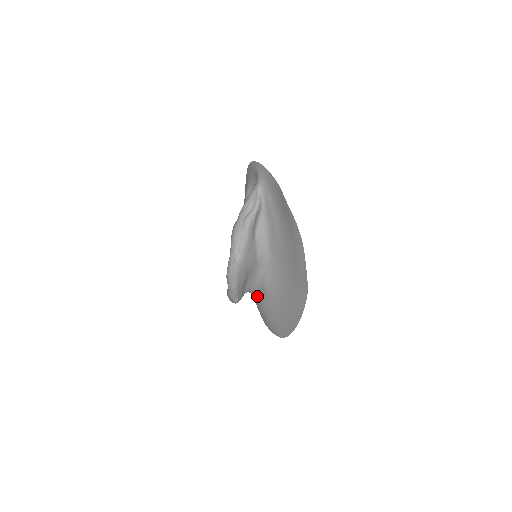
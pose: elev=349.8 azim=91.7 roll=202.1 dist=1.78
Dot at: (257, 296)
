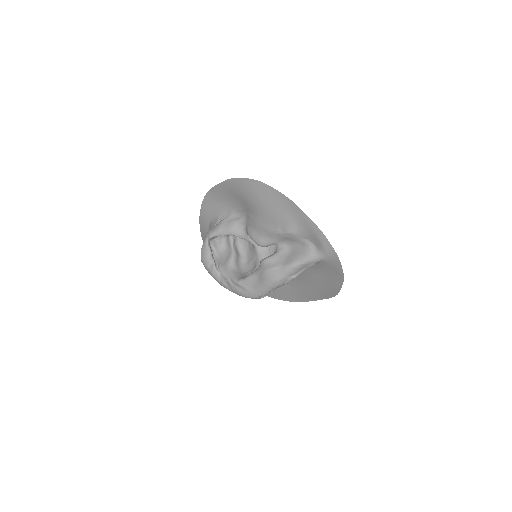
Dot at: occluded
